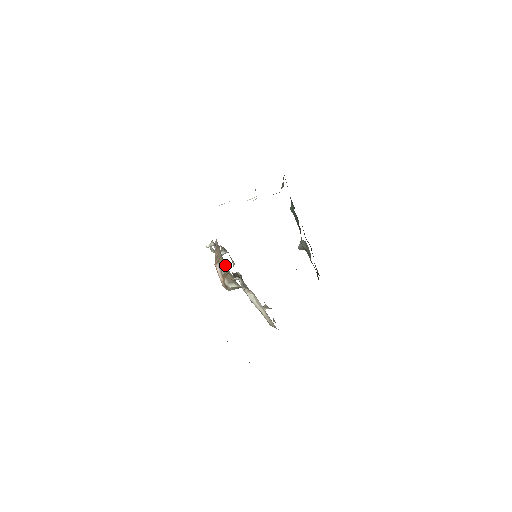
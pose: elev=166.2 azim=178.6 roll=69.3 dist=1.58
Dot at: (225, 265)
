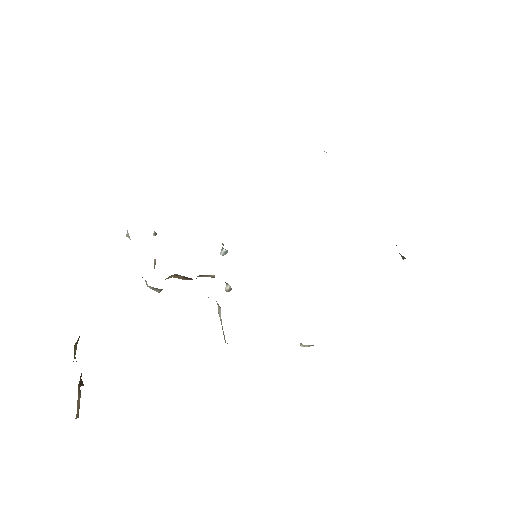
Dot at: occluded
